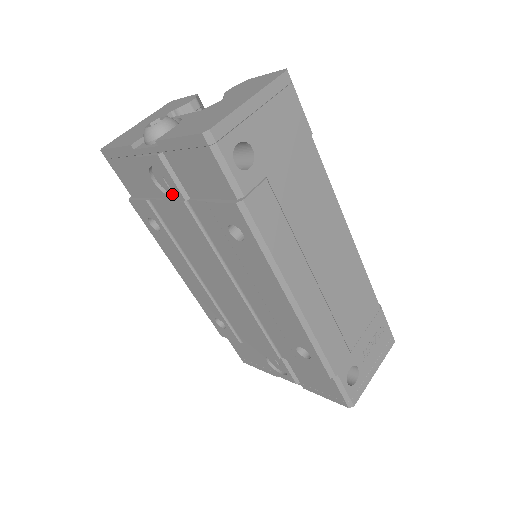
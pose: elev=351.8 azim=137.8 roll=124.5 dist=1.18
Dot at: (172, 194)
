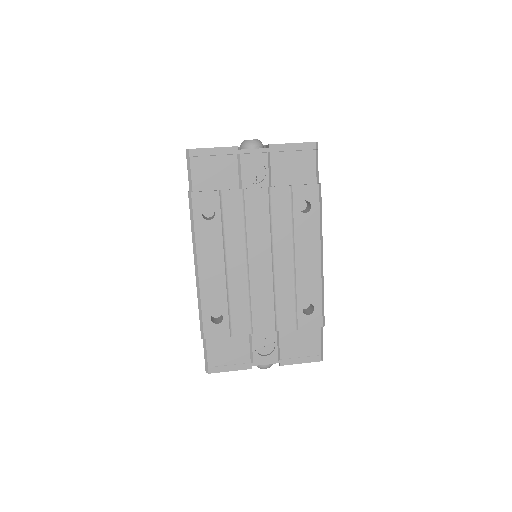
Dot at: (256, 183)
